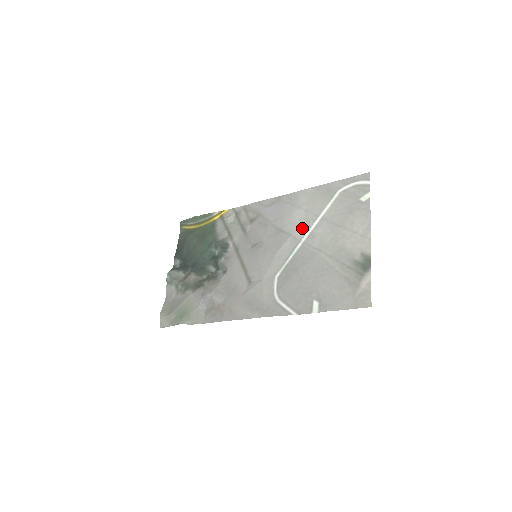
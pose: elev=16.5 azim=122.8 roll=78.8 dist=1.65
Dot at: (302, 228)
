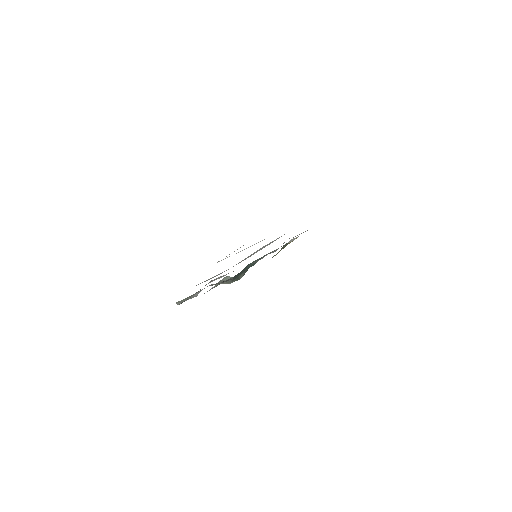
Dot at: occluded
